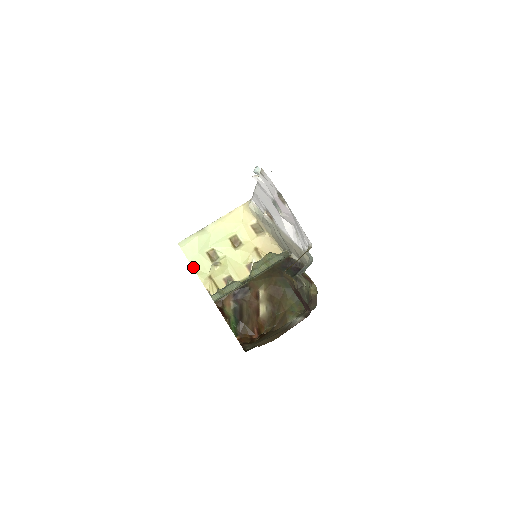
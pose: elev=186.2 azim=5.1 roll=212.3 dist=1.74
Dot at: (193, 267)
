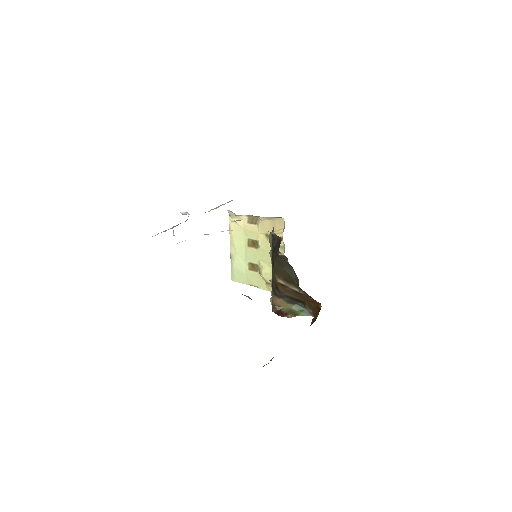
Dot at: occluded
